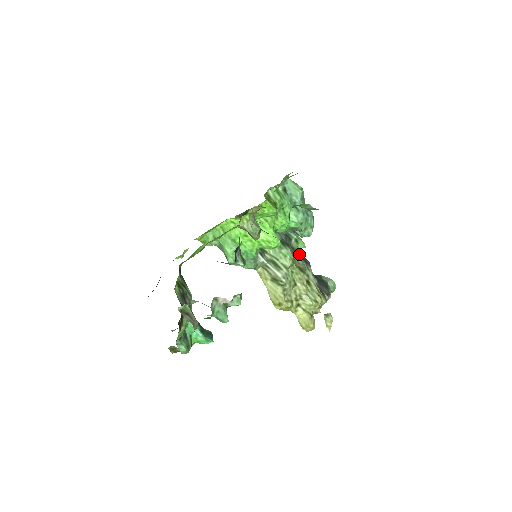
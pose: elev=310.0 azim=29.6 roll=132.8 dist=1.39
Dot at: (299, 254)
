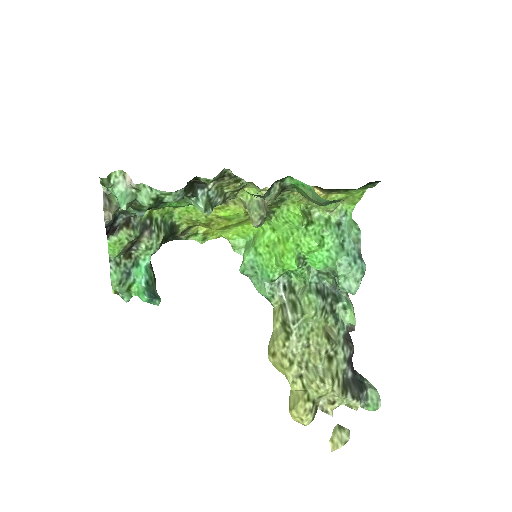
Dot at: (341, 325)
